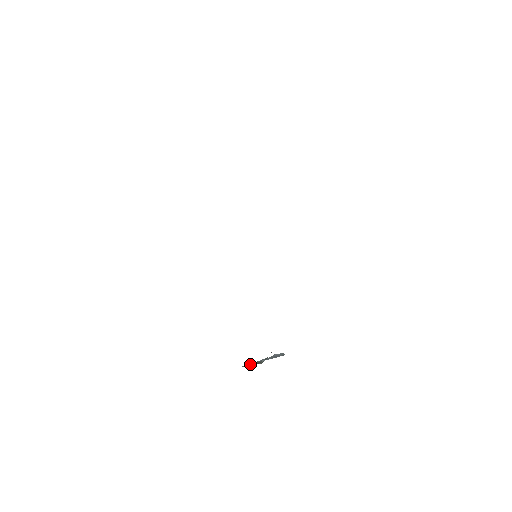
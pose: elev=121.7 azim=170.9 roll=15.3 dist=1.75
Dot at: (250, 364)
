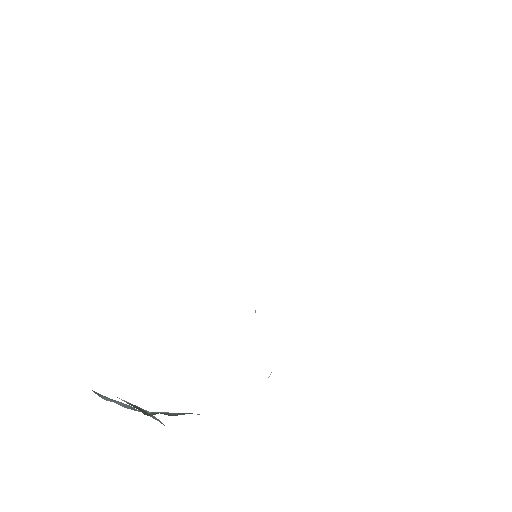
Dot at: occluded
